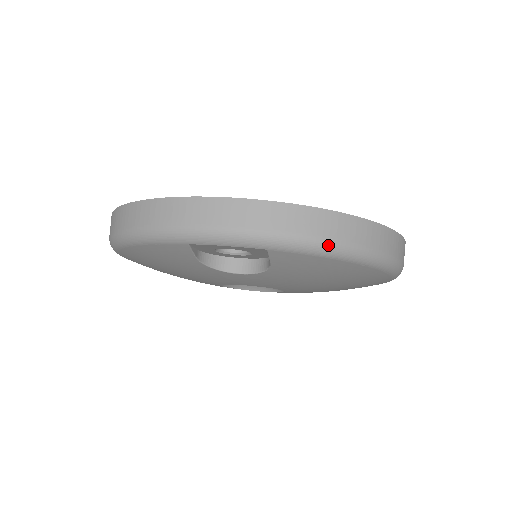
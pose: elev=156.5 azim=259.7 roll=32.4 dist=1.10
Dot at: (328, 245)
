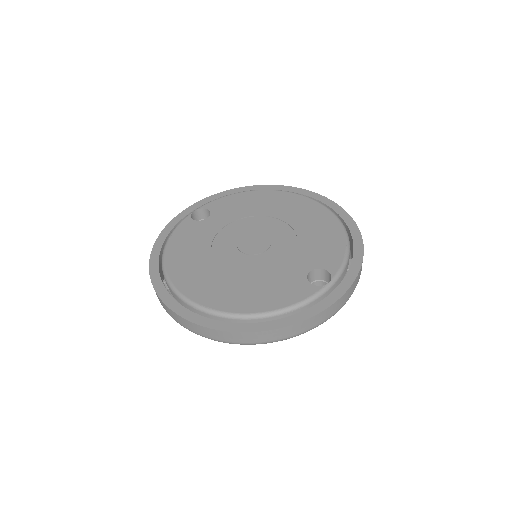
Dot at: occluded
